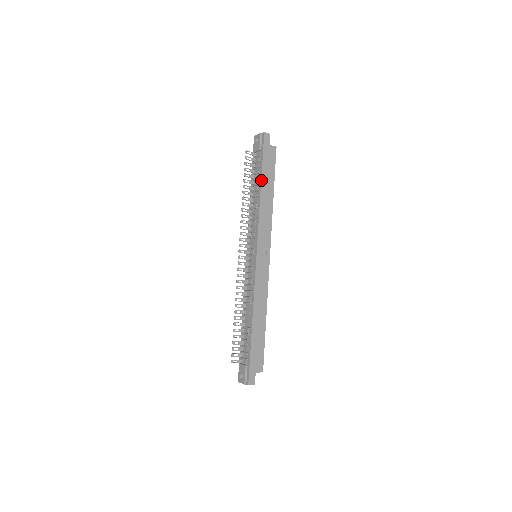
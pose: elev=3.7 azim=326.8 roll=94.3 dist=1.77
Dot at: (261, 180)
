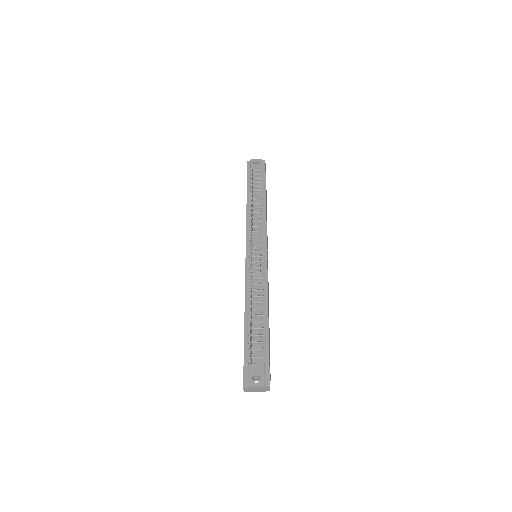
Dot at: occluded
